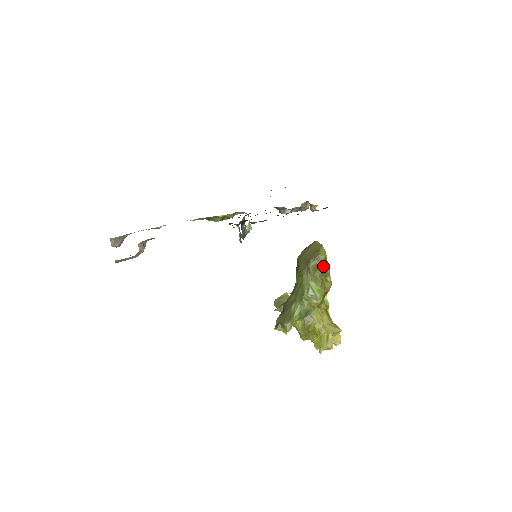
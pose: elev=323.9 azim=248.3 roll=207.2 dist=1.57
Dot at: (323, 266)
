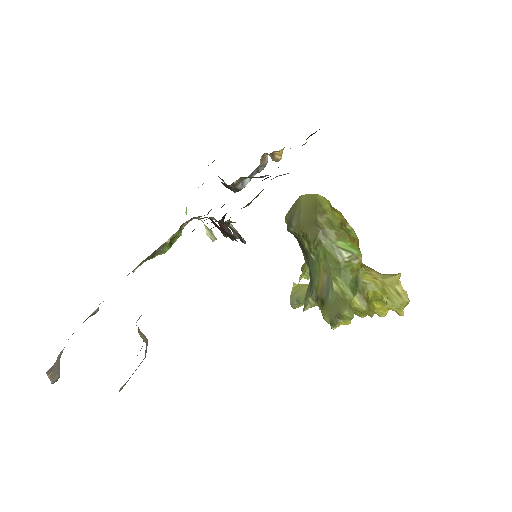
Dot at: (336, 216)
